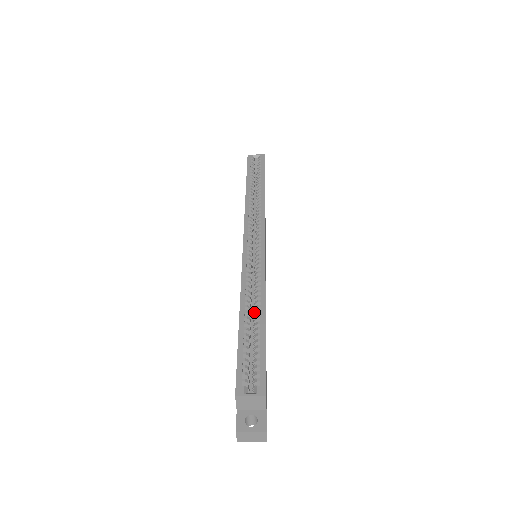
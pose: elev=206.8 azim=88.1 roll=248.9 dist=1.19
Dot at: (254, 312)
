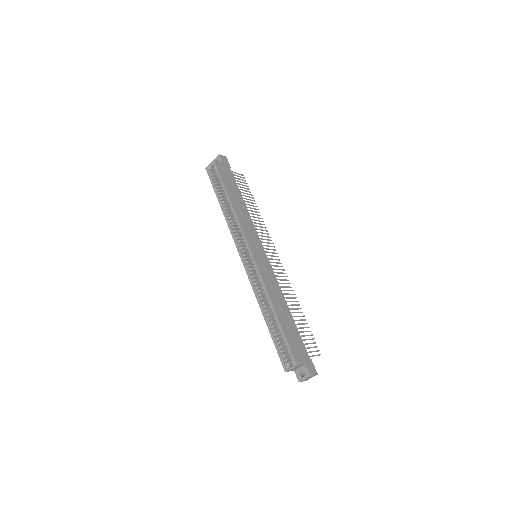
Dot at: occluded
